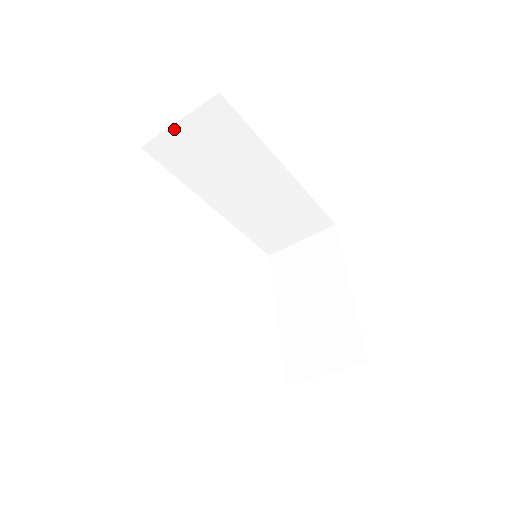
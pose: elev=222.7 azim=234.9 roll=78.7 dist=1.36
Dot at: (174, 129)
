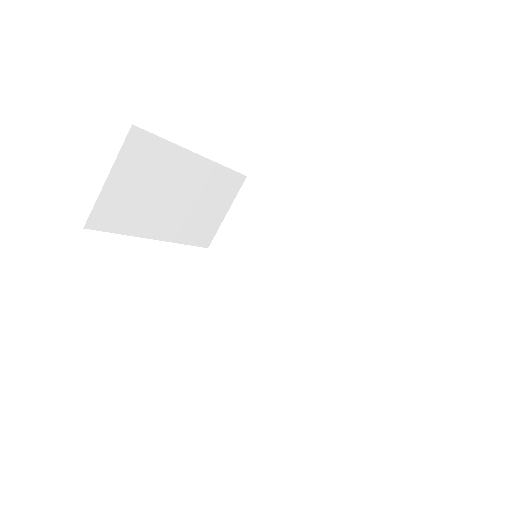
Dot at: (226, 221)
